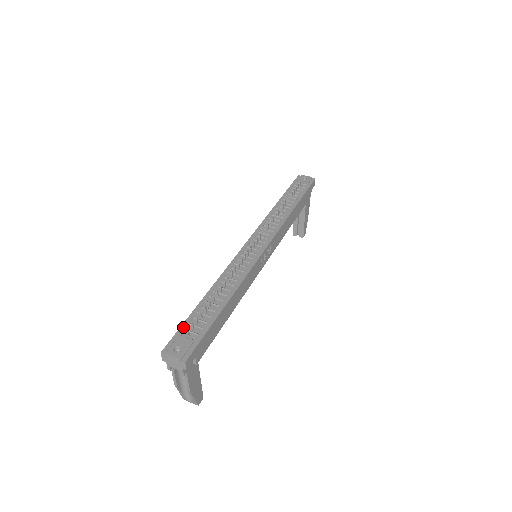
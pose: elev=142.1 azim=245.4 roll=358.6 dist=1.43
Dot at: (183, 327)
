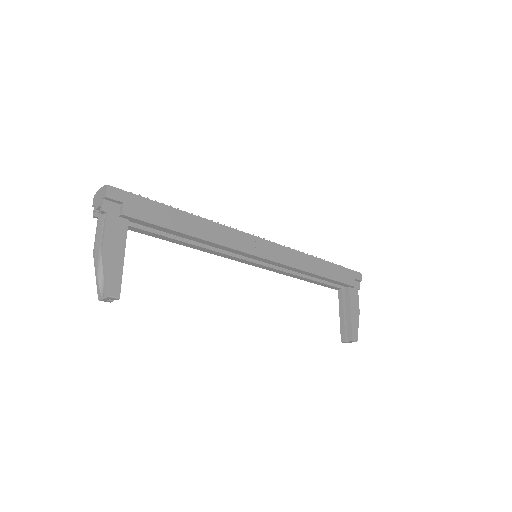
Dot at: occluded
